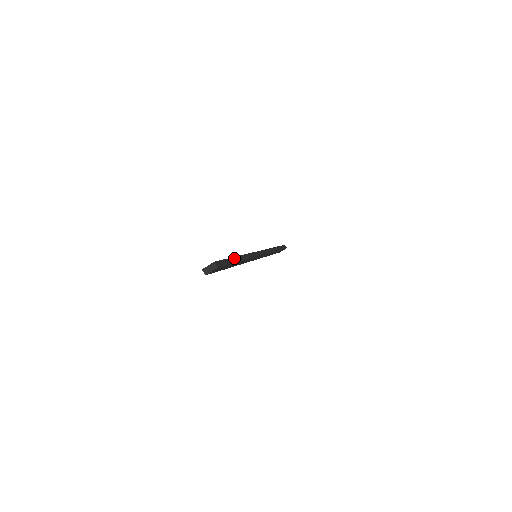
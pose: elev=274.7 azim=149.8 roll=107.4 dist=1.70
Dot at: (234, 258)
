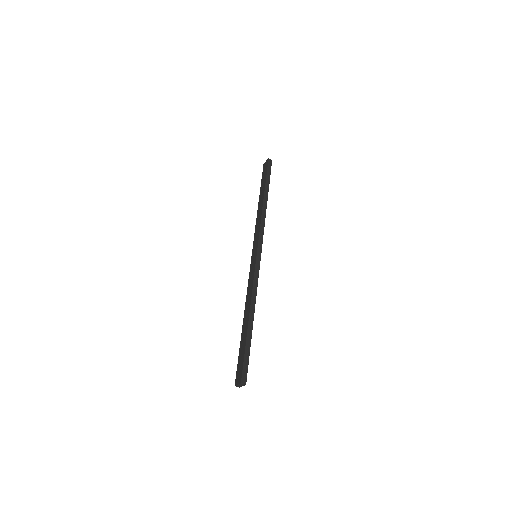
Dot at: (248, 332)
